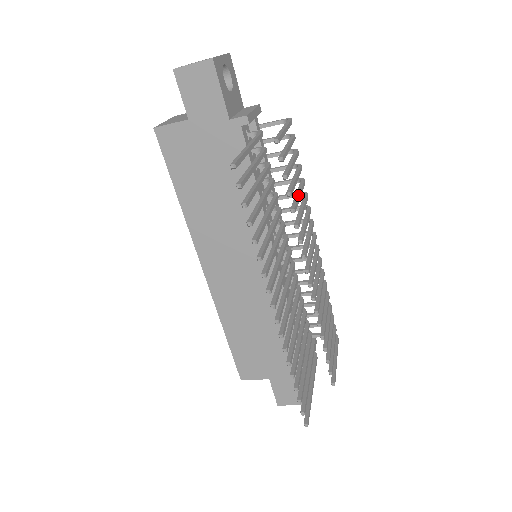
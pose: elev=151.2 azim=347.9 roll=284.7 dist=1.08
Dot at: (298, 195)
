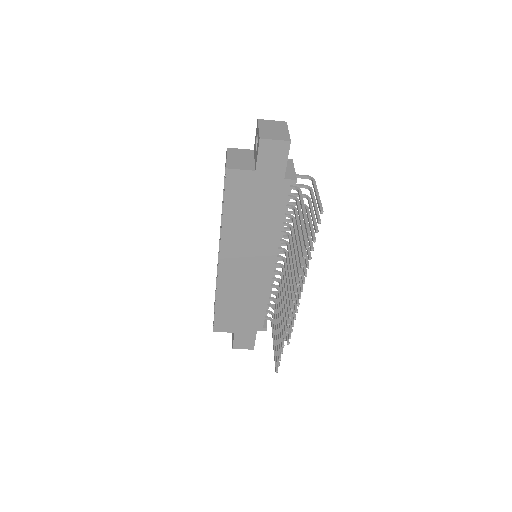
Dot at: occluded
